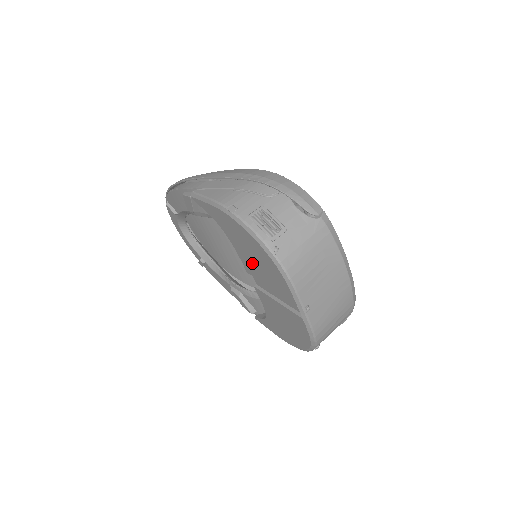
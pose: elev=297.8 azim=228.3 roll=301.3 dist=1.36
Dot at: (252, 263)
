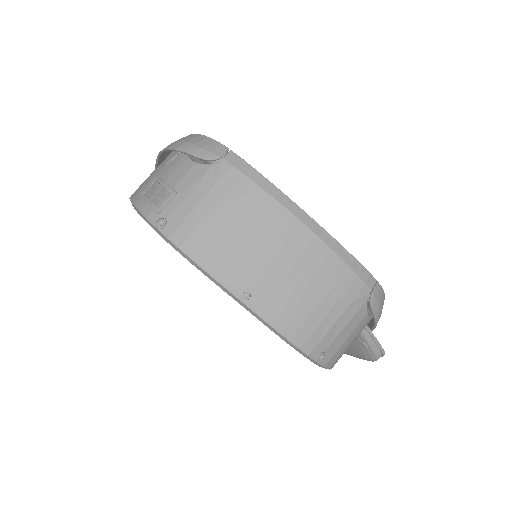
Dot at: occluded
